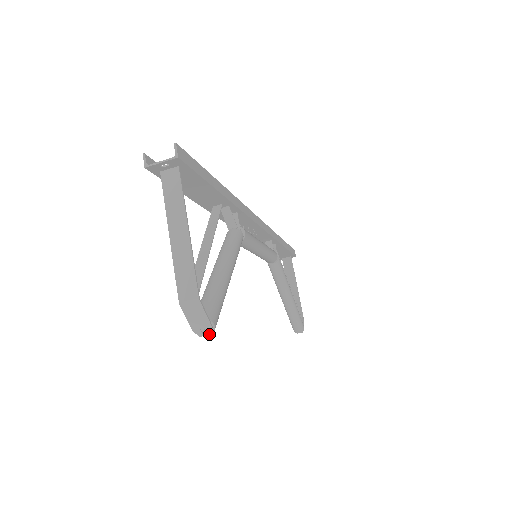
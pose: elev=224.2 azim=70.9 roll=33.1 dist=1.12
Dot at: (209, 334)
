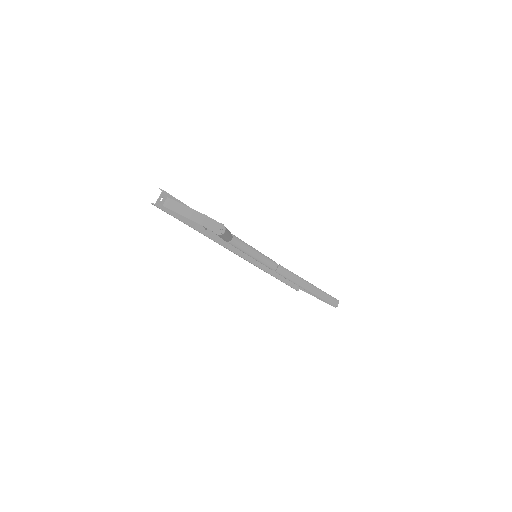
Dot at: (223, 229)
